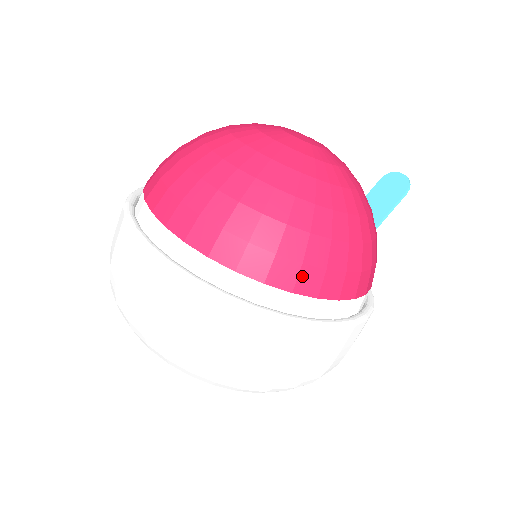
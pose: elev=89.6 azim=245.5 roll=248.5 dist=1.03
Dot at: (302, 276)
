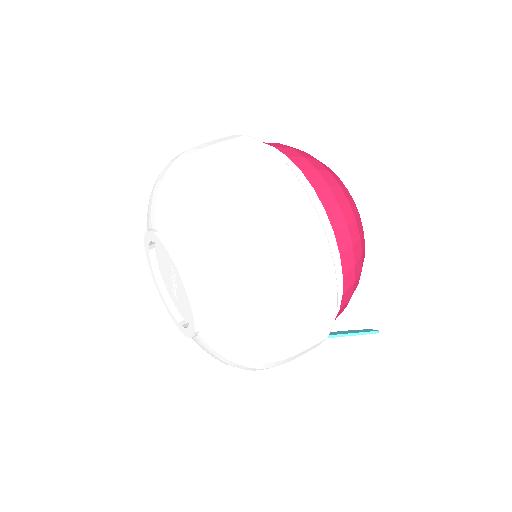
Dot at: (324, 190)
